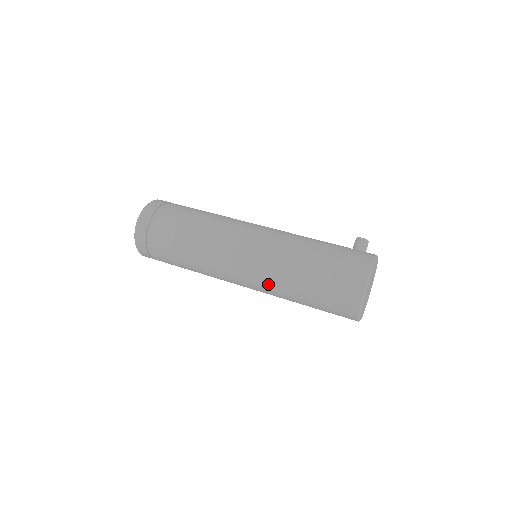
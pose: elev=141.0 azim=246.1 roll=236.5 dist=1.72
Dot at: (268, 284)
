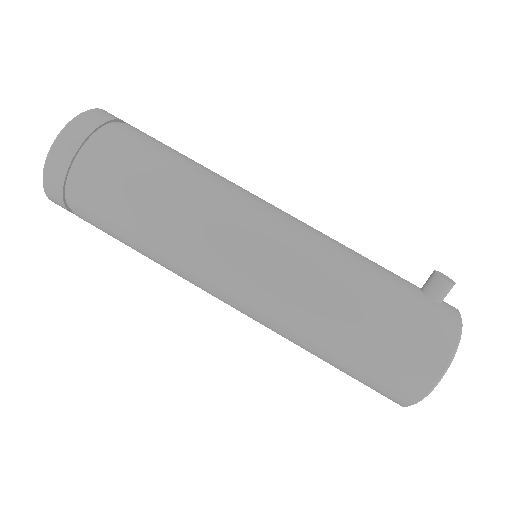
Dot at: (268, 327)
